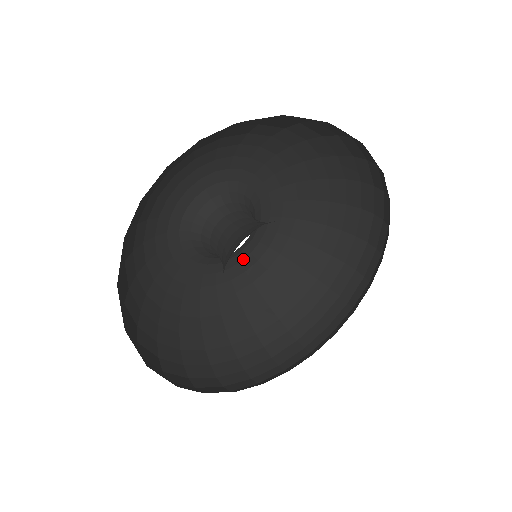
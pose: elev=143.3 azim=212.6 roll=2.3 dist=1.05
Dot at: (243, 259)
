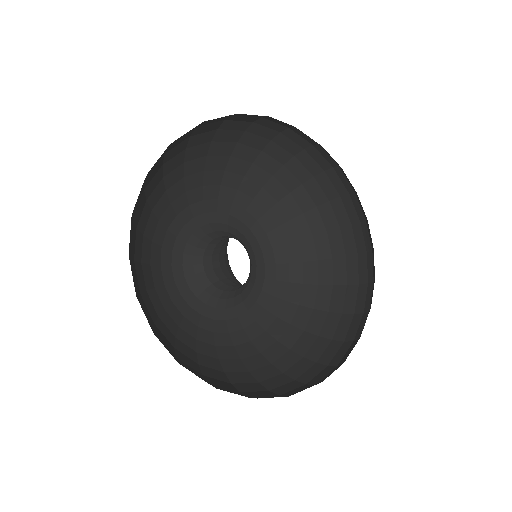
Dot at: (241, 315)
